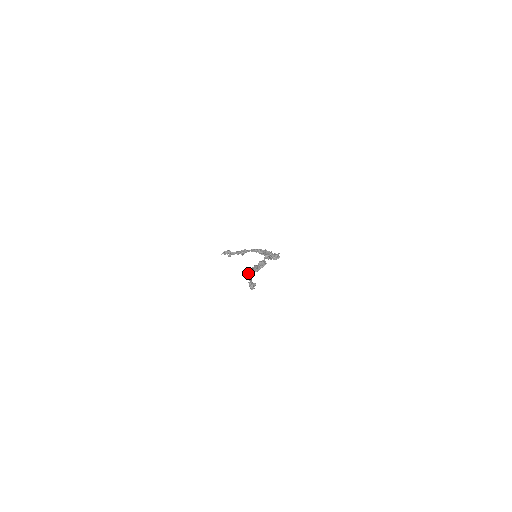
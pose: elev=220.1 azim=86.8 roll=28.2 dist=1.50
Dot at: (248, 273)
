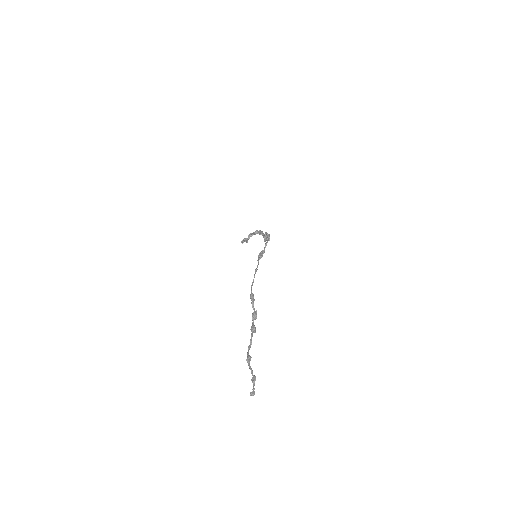
Dot at: (248, 363)
